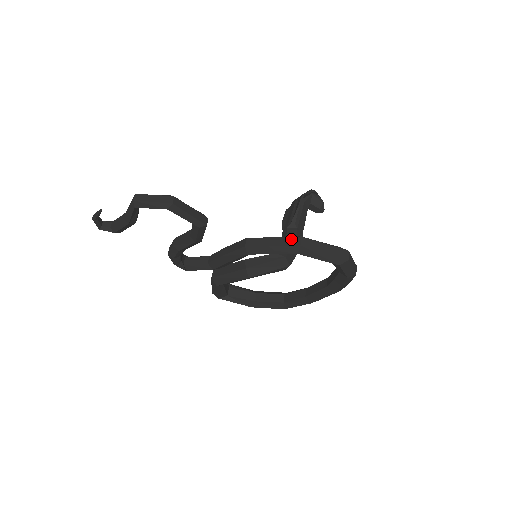
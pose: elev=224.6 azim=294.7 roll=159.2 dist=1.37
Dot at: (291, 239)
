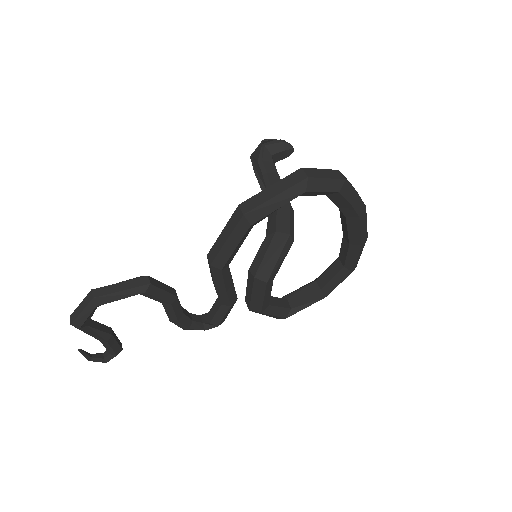
Dot at: (233, 217)
